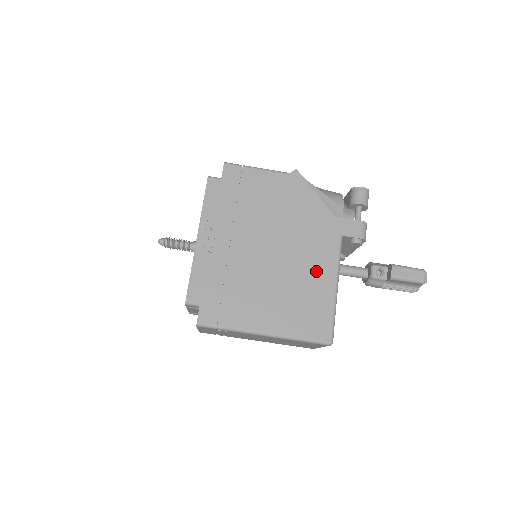
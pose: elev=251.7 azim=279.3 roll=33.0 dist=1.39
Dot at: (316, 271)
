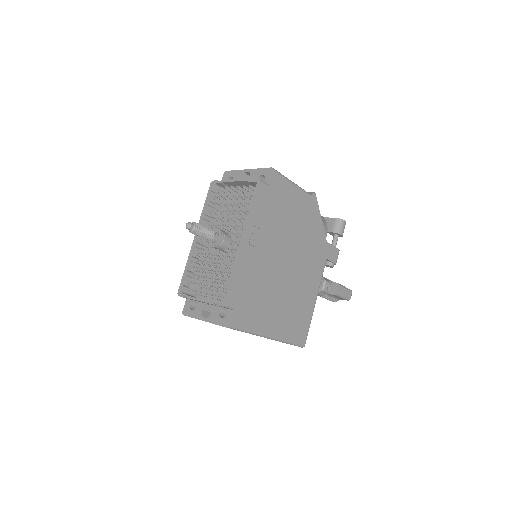
Dot at: (309, 287)
